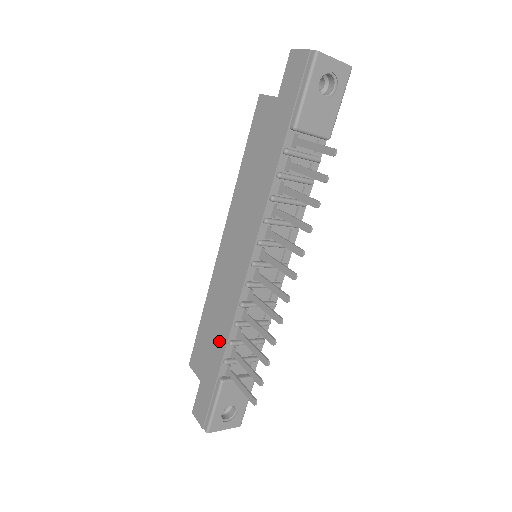
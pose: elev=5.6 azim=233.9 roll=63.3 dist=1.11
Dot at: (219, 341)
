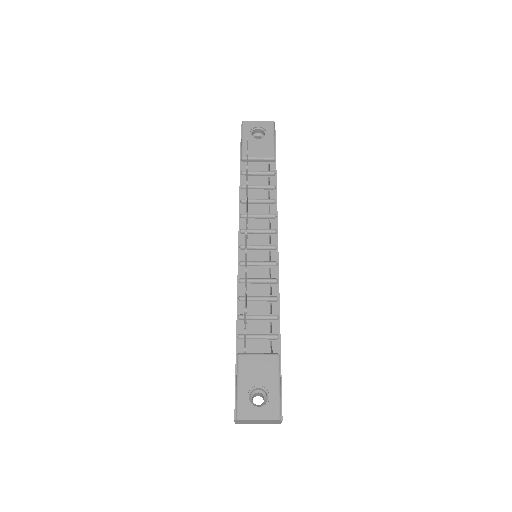
Dot at: occluded
